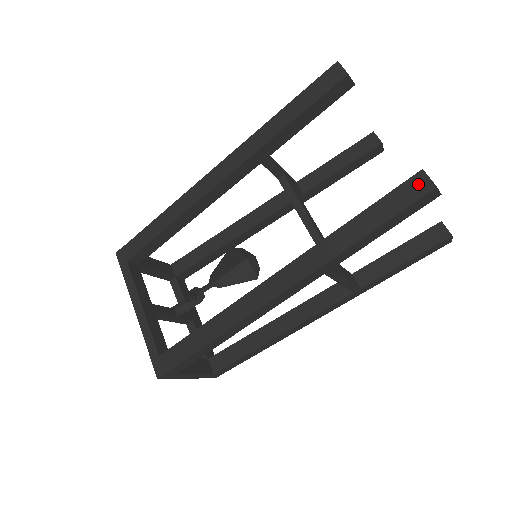
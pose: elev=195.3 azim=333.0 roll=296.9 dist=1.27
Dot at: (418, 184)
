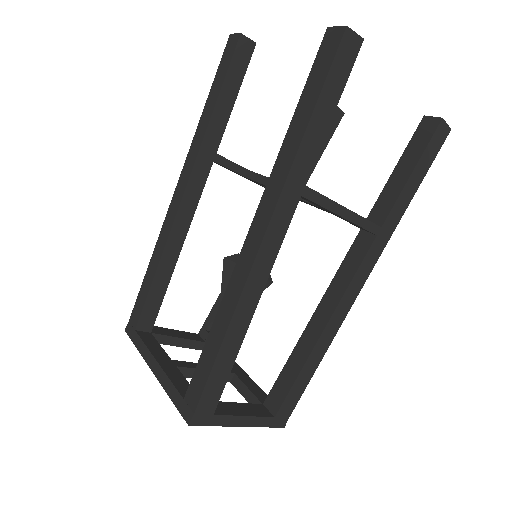
Dot at: (330, 40)
